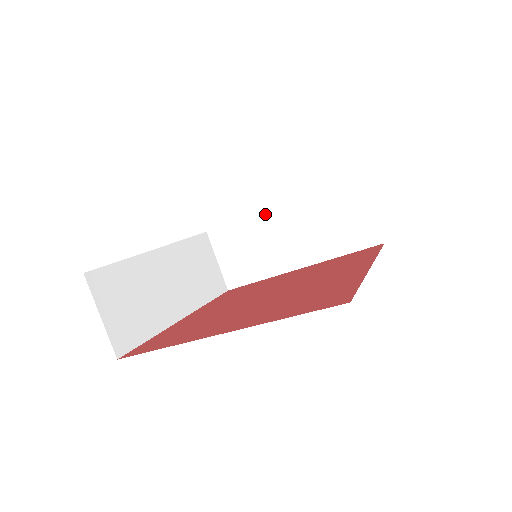
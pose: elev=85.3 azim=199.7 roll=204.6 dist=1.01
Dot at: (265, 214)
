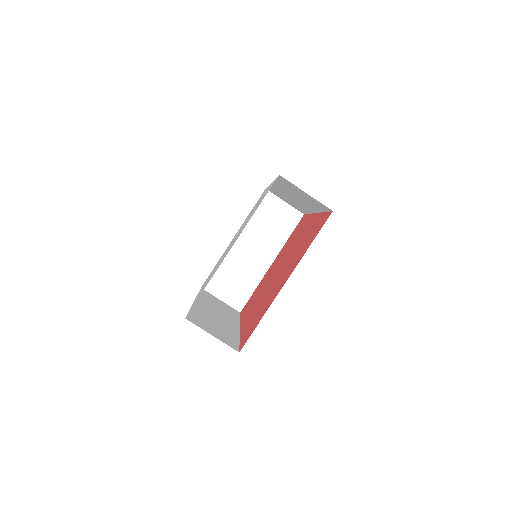
Dot at: occluded
